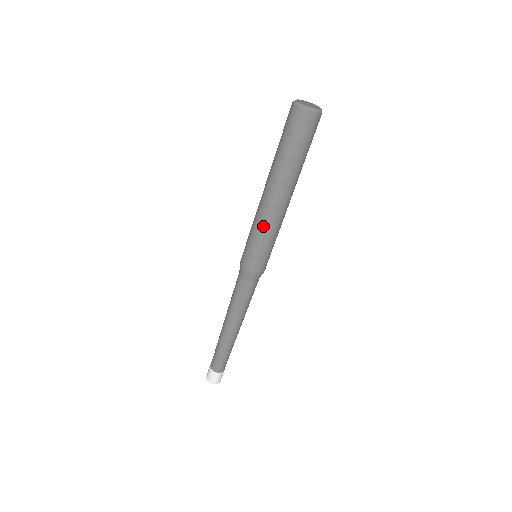
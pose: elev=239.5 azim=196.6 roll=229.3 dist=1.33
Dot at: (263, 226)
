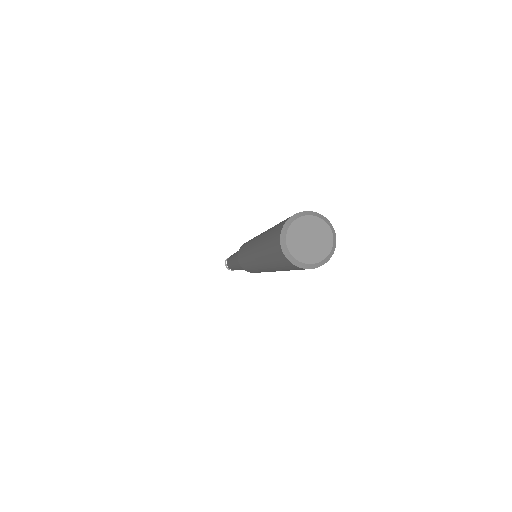
Dot at: (247, 259)
